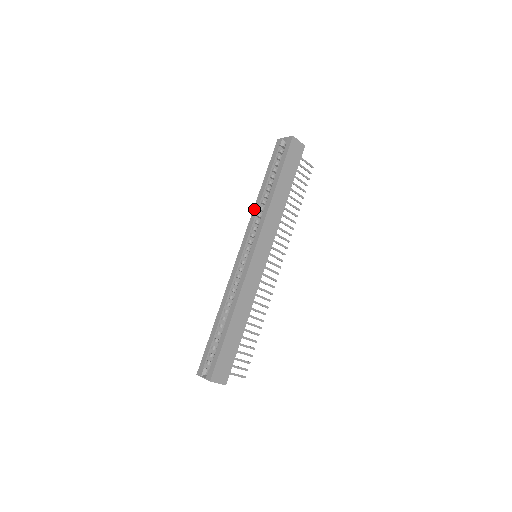
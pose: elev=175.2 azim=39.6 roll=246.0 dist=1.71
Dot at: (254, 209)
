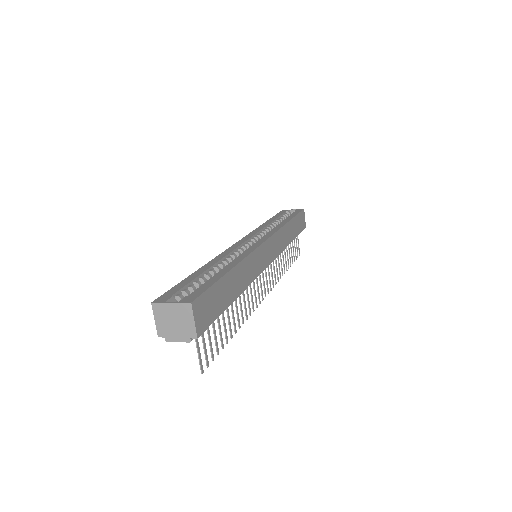
Dot at: (259, 227)
